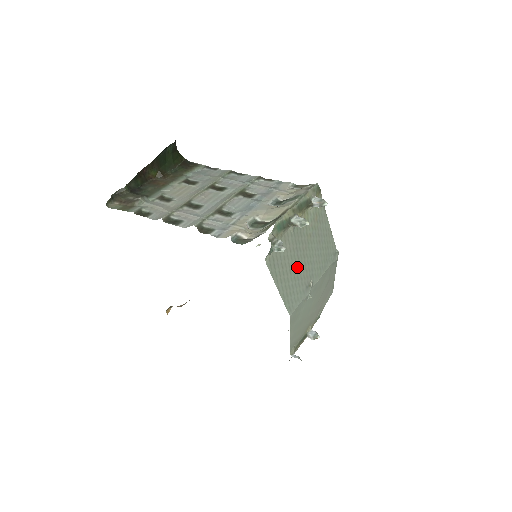
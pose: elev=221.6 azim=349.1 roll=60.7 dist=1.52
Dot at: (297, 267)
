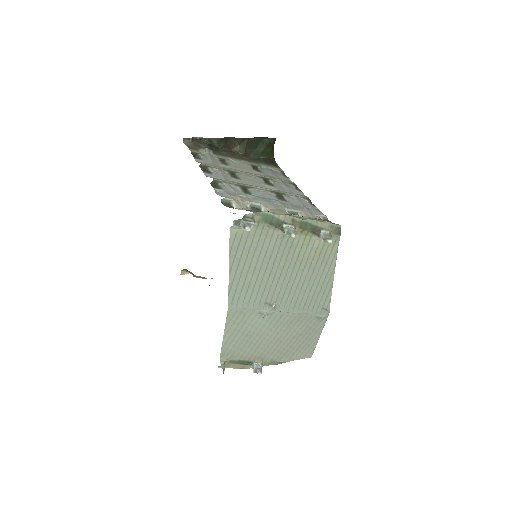
Dot at: (266, 273)
